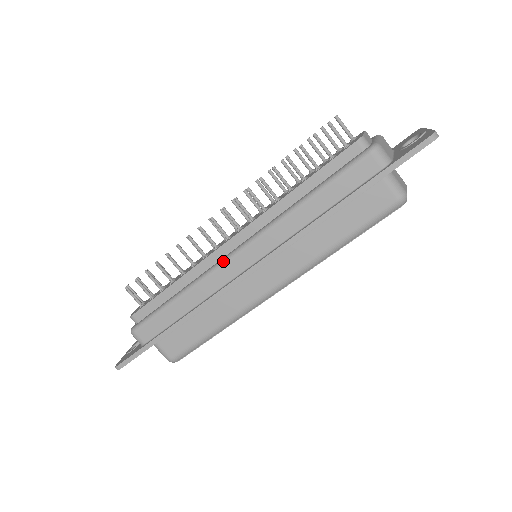
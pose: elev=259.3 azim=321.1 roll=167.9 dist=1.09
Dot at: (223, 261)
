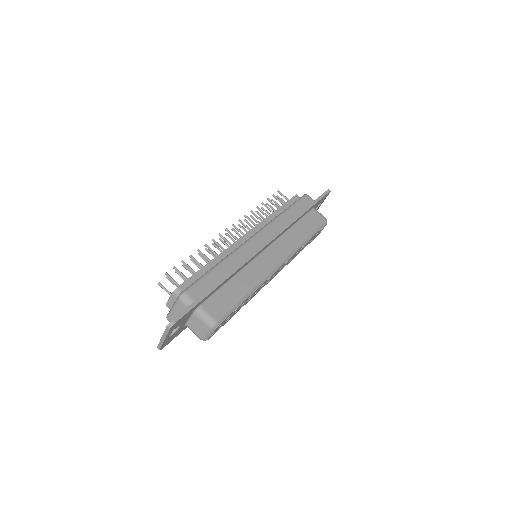
Dot at: (245, 242)
